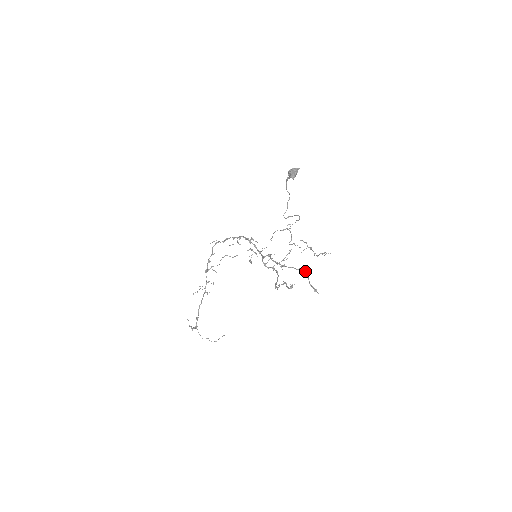
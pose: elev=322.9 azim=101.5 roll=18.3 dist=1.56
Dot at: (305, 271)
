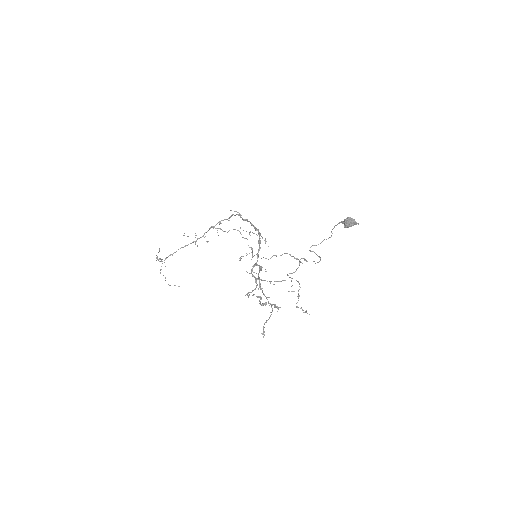
Dot at: (272, 310)
